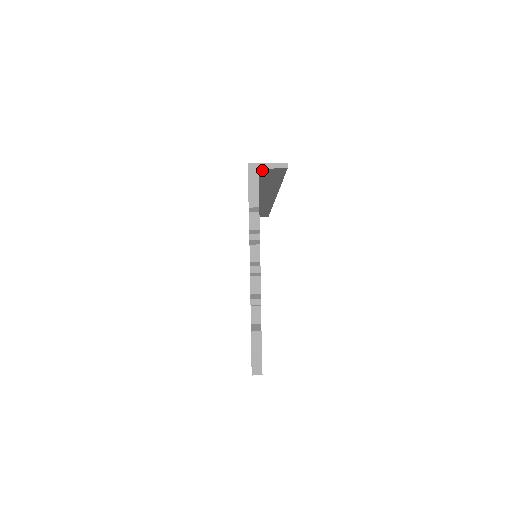
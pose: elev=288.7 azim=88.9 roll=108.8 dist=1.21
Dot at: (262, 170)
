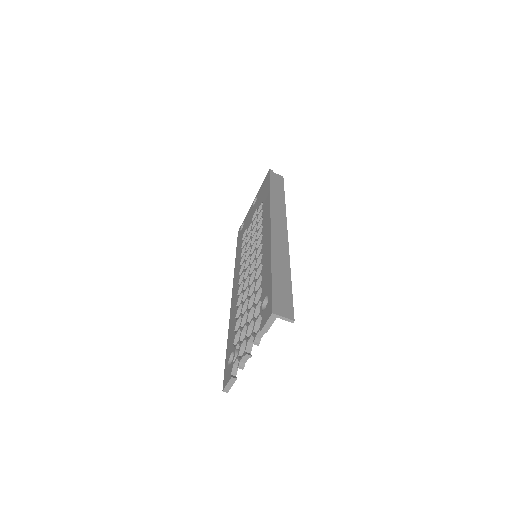
Dot at: (279, 314)
